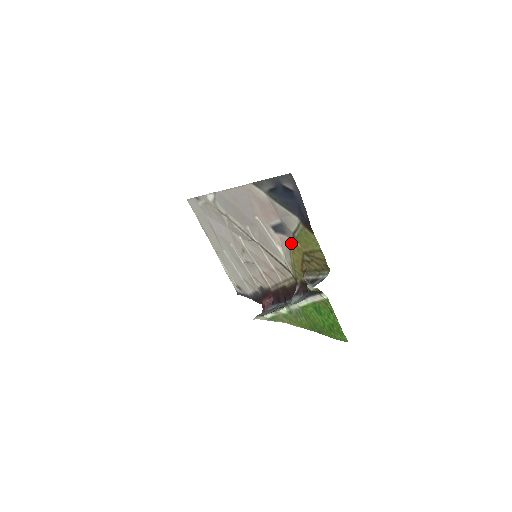
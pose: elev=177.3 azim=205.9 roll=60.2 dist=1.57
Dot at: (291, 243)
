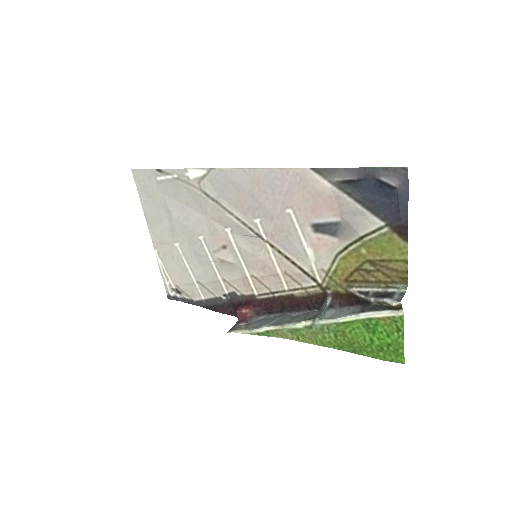
Dot at: (345, 247)
